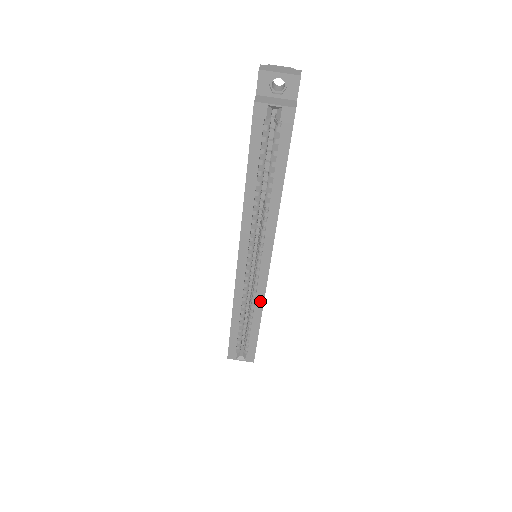
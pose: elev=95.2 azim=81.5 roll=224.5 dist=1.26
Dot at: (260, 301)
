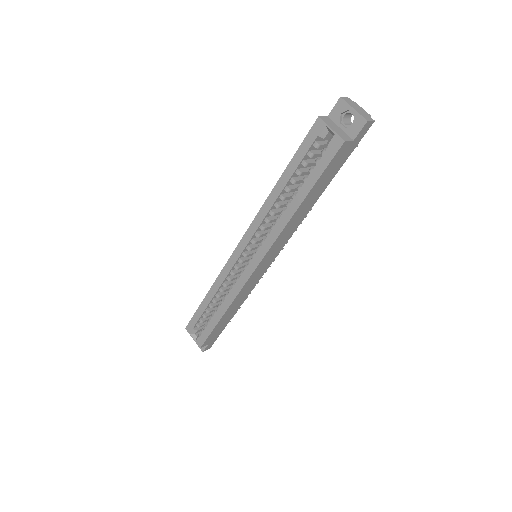
Dot at: (233, 295)
